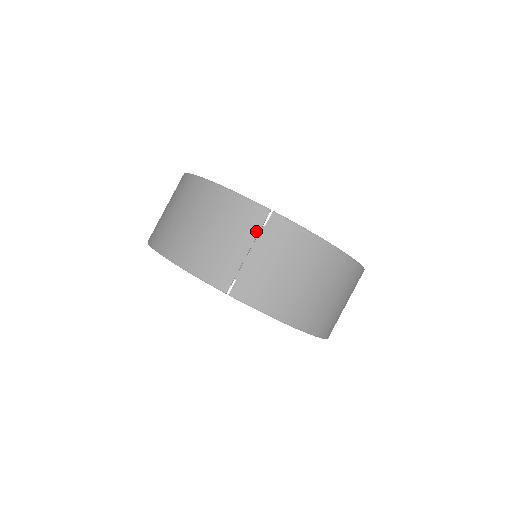
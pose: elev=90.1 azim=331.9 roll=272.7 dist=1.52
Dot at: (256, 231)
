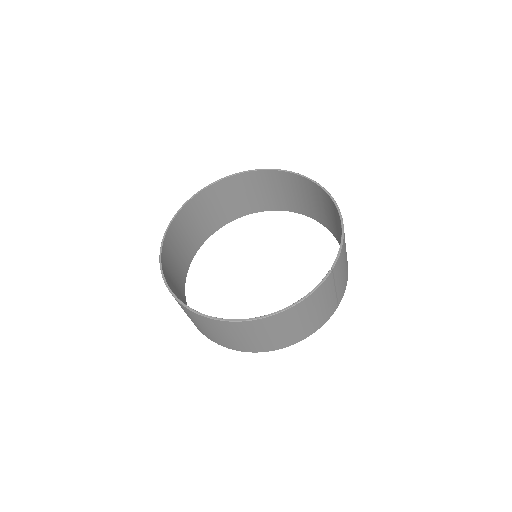
Dot at: (333, 283)
